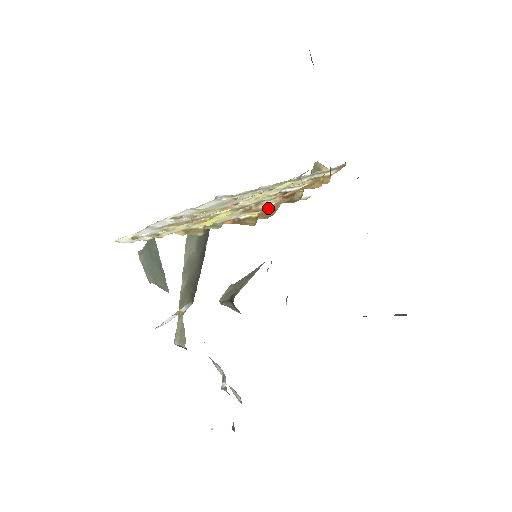
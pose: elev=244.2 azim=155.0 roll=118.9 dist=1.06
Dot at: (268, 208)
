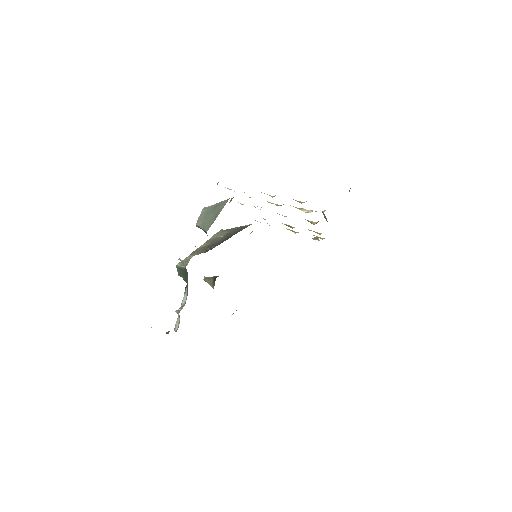
Dot at: occluded
